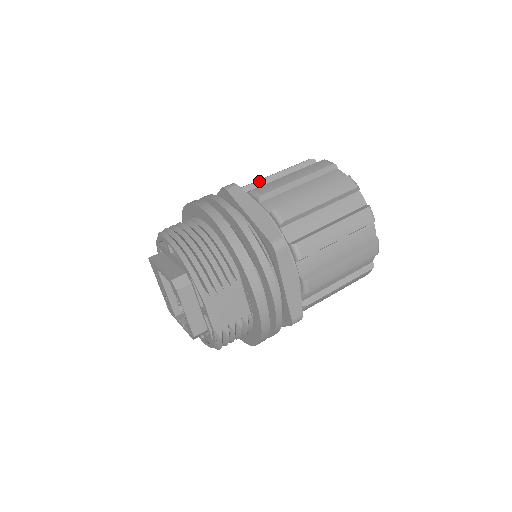
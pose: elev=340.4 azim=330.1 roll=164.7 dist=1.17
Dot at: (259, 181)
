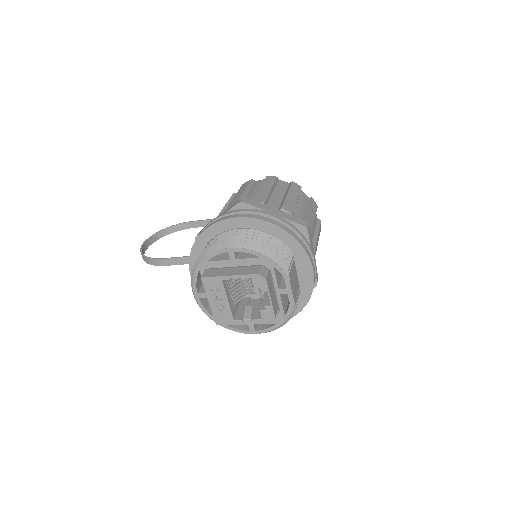
Dot at: occluded
